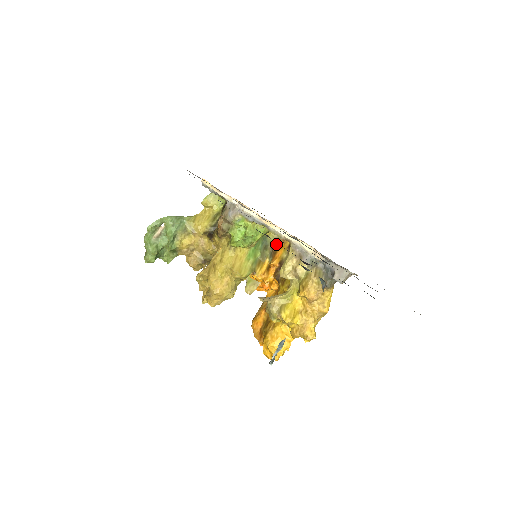
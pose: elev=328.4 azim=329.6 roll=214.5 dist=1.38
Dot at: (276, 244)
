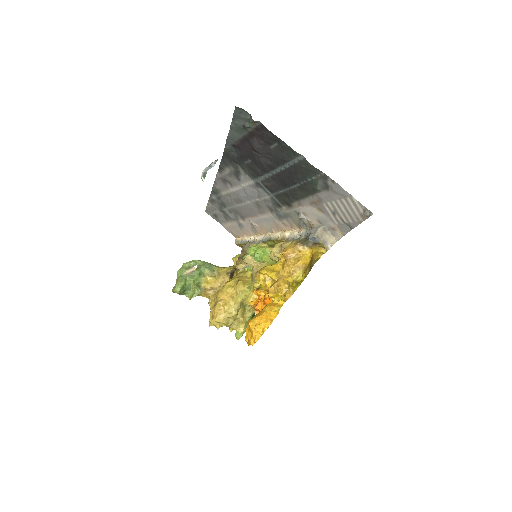
Dot at: occluded
